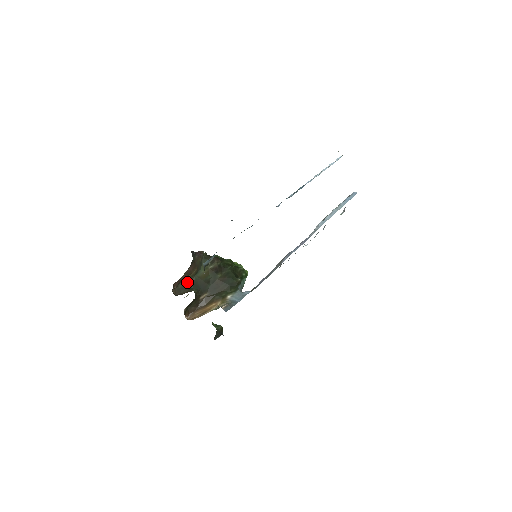
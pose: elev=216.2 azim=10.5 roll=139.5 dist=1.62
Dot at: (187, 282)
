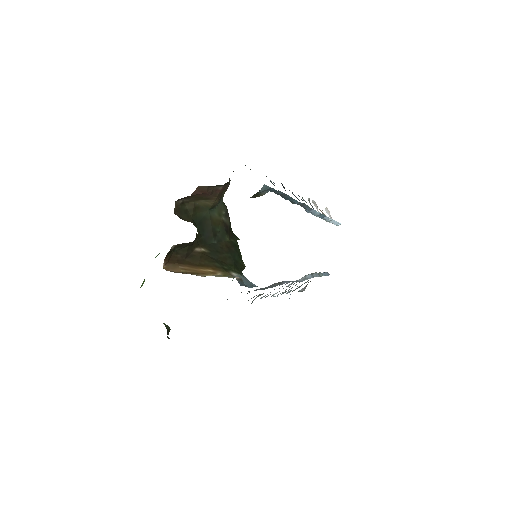
Dot at: (195, 209)
